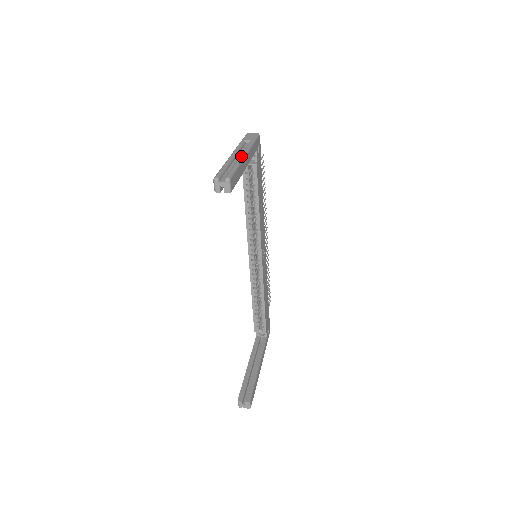
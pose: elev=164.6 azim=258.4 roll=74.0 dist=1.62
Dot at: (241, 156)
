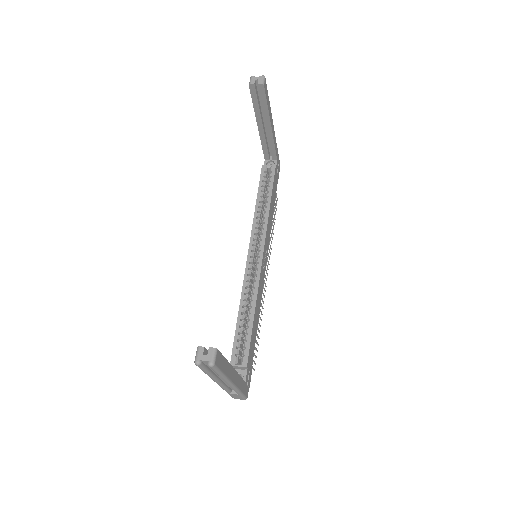
Dot at: occluded
